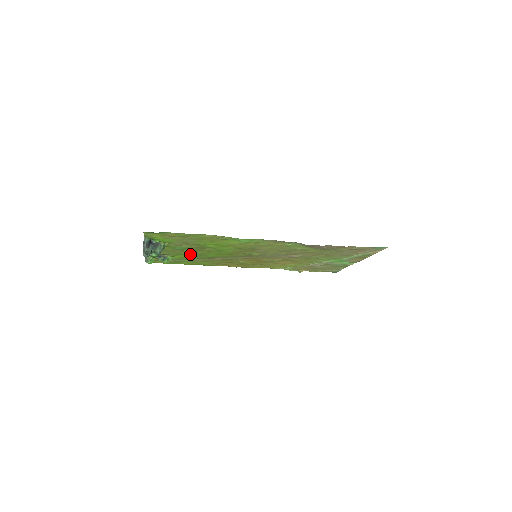
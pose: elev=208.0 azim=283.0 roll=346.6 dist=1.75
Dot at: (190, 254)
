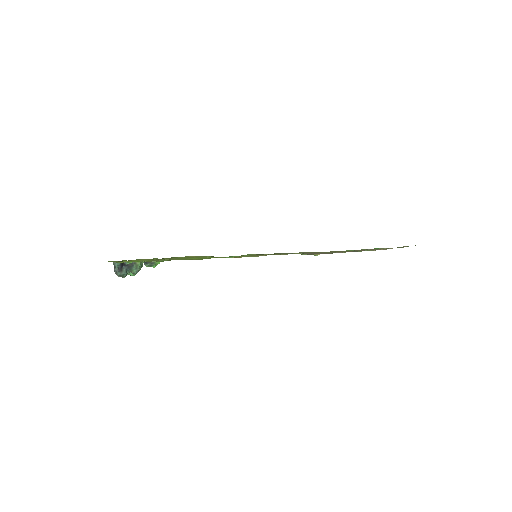
Dot at: occluded
